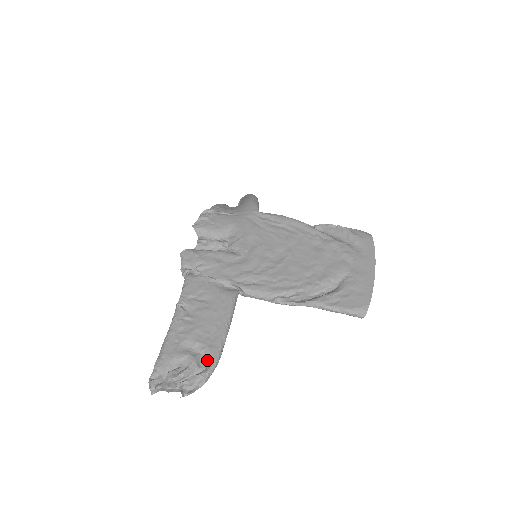
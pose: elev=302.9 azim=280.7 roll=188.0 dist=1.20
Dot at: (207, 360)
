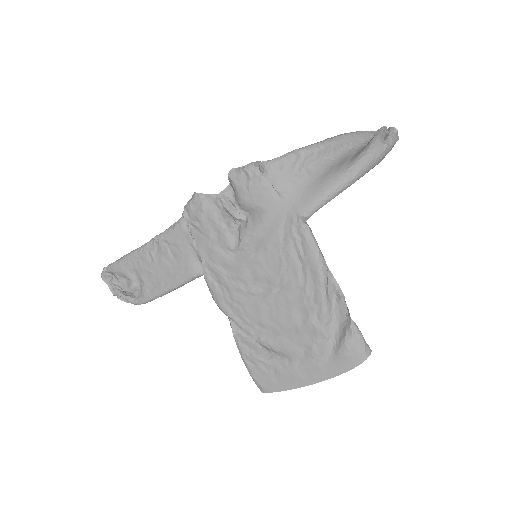
Dot at: (140, 295)
